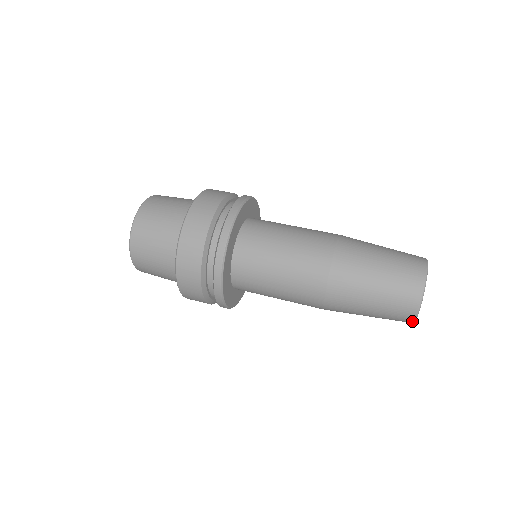
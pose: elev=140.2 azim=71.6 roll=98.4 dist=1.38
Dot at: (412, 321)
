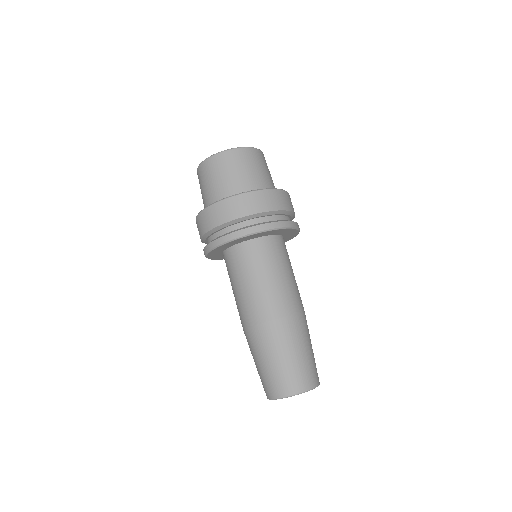
Dot at: (267, 397)
